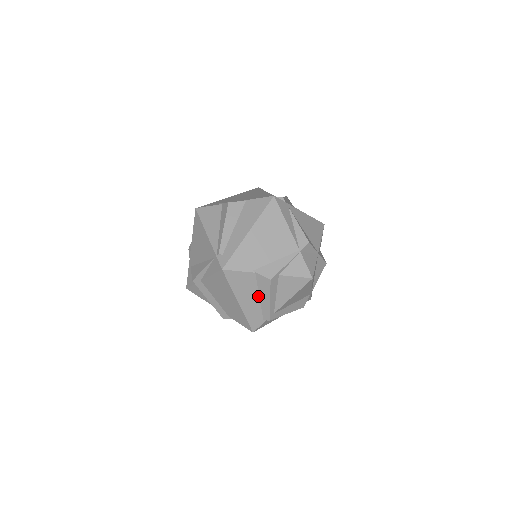
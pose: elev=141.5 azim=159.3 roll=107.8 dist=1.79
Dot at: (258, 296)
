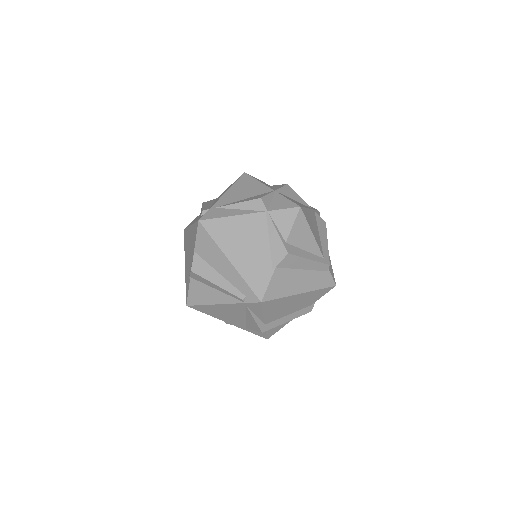
Dot at: (301, 271)
